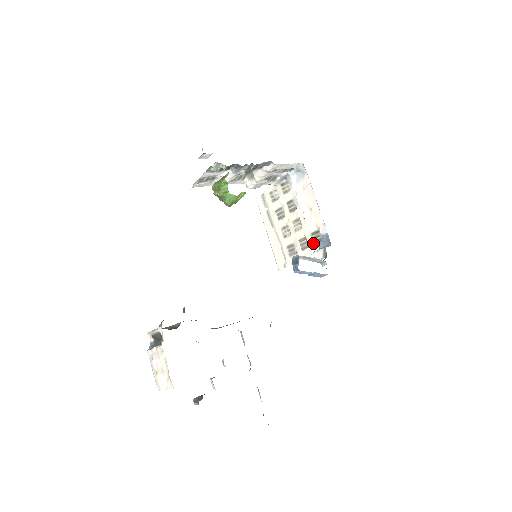
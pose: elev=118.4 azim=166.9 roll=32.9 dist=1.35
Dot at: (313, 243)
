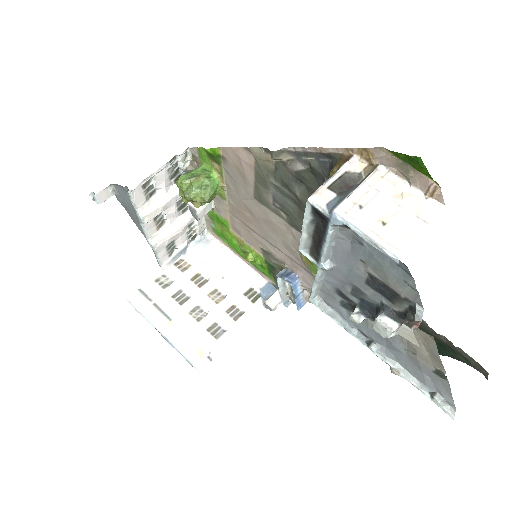
Dot at: (250, 303)
